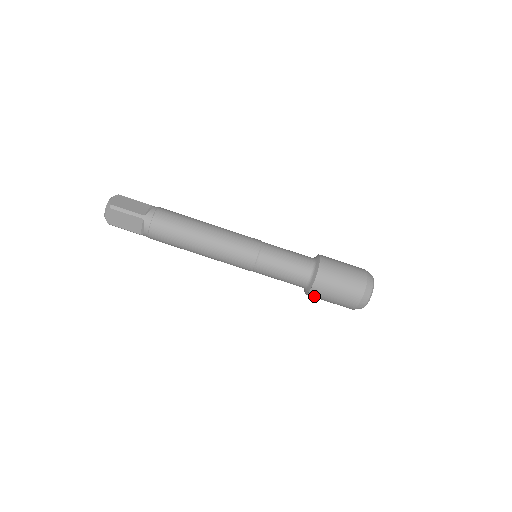
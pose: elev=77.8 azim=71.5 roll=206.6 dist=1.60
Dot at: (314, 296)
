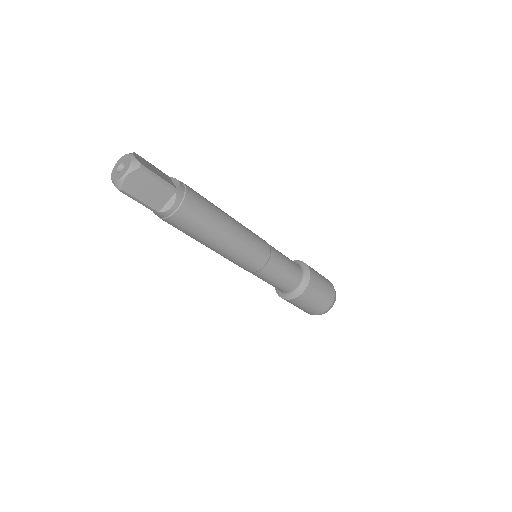
Dot at: (297, 301)
